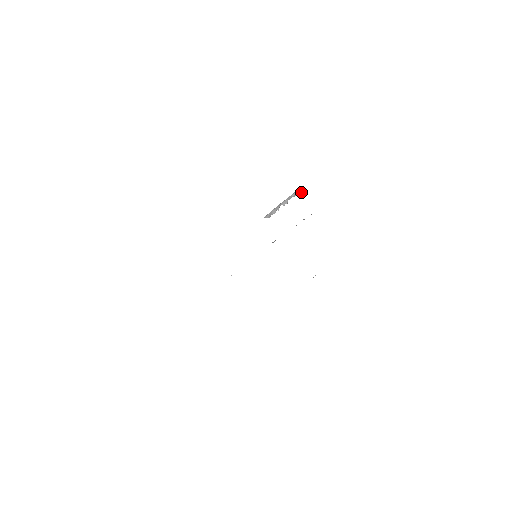
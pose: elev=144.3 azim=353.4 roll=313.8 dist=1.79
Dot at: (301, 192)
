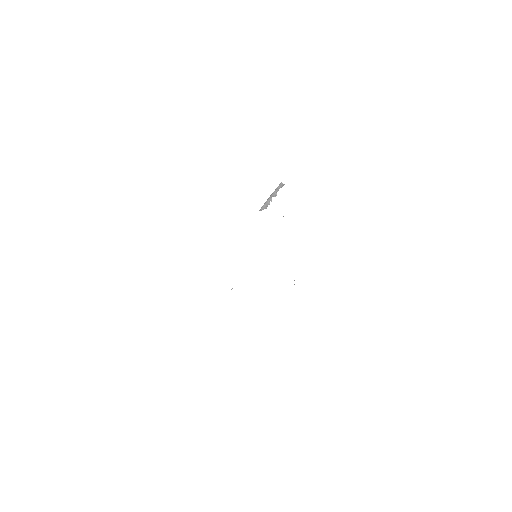
Dot at: occluded
